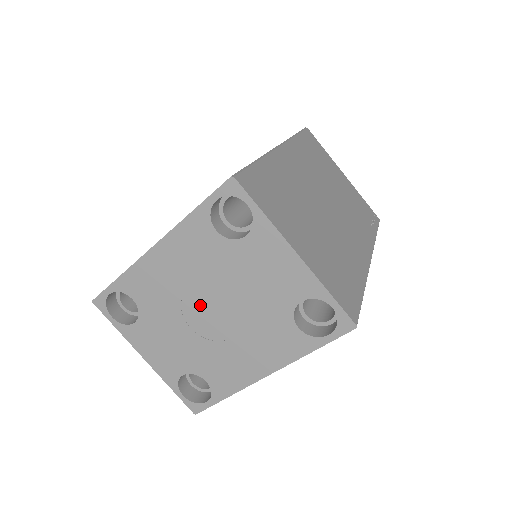
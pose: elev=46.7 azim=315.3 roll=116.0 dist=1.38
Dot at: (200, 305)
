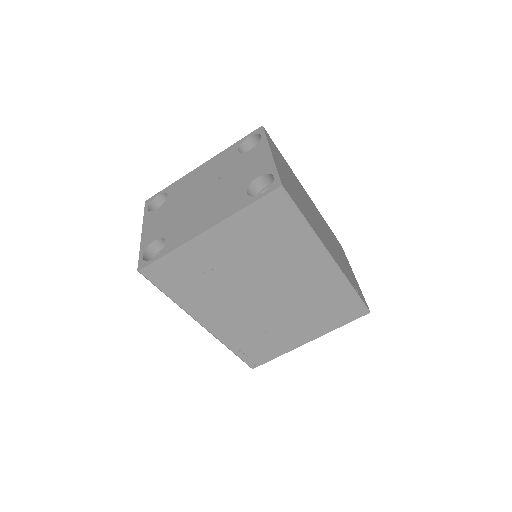
Dot at: (201, 191)
